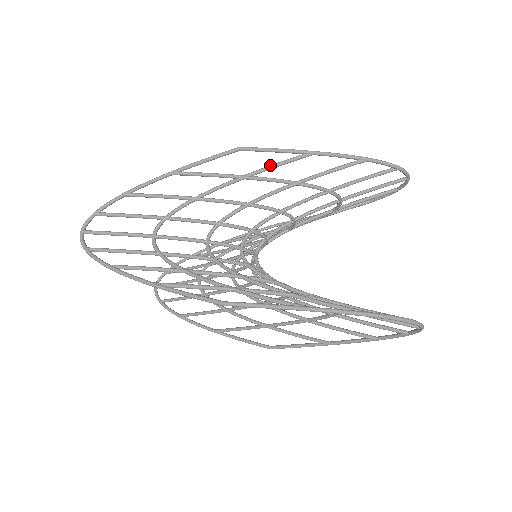
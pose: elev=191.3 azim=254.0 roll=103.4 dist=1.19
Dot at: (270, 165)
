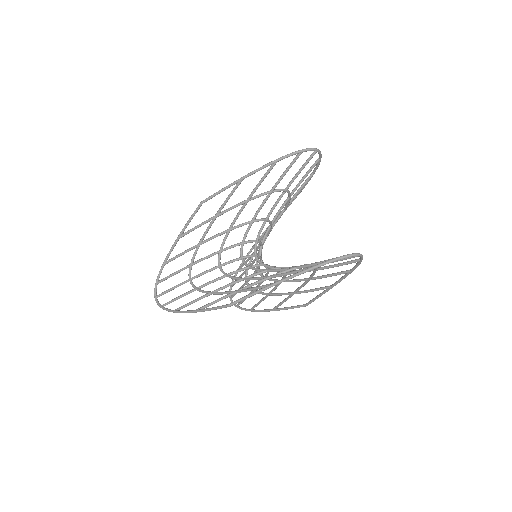
Dot at: (224, 201)
